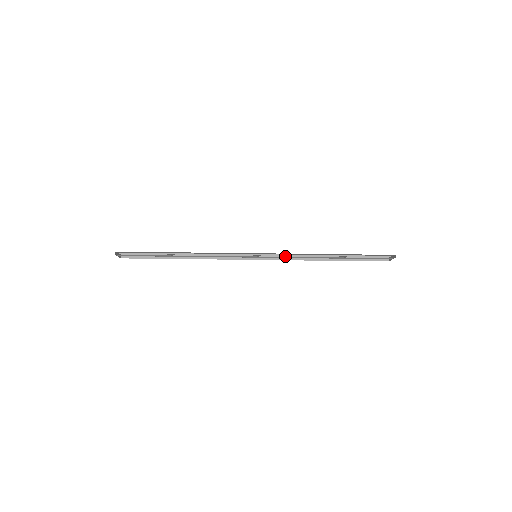
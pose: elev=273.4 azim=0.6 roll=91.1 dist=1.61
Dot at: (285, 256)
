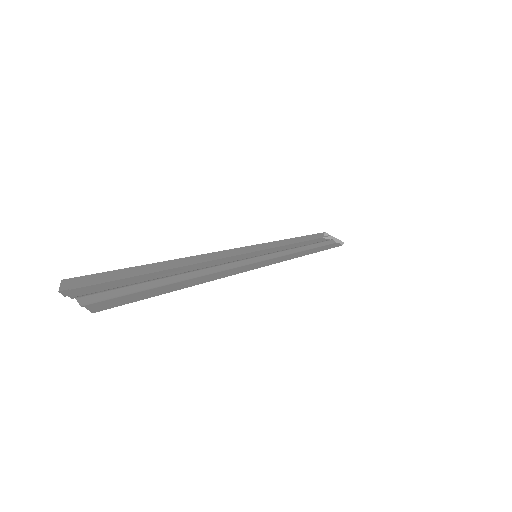
Dot at: (268, 244)
